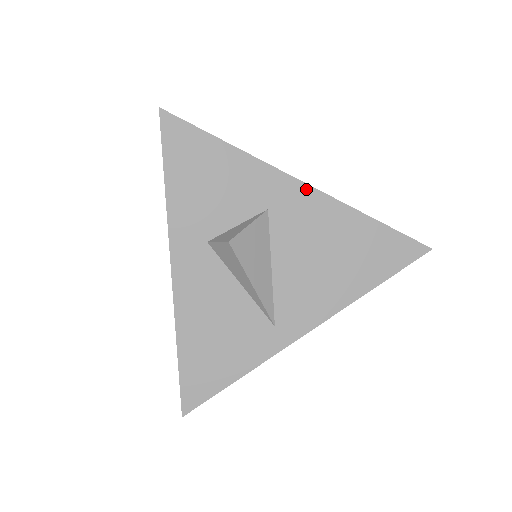
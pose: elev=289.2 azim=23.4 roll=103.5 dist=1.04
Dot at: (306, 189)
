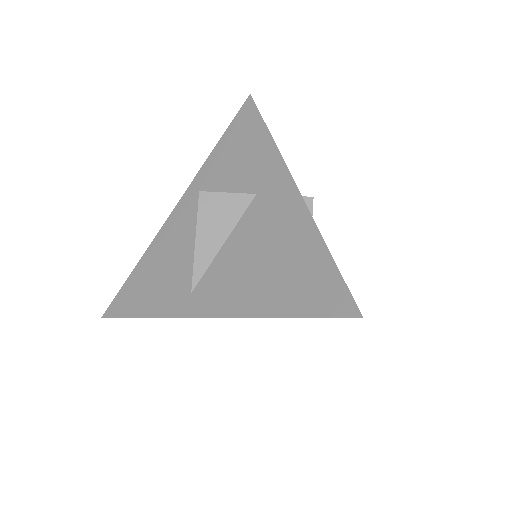
Dot at: (293, 191)
